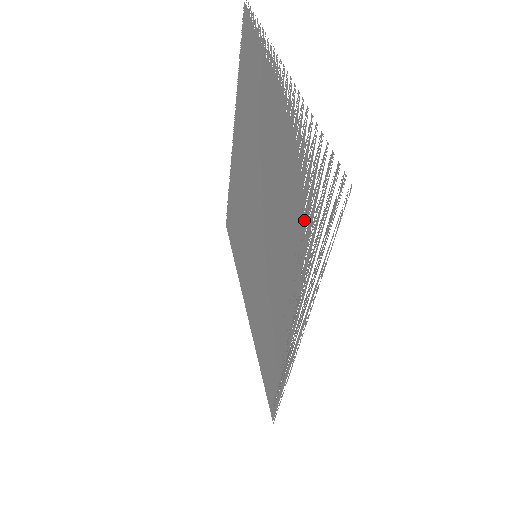
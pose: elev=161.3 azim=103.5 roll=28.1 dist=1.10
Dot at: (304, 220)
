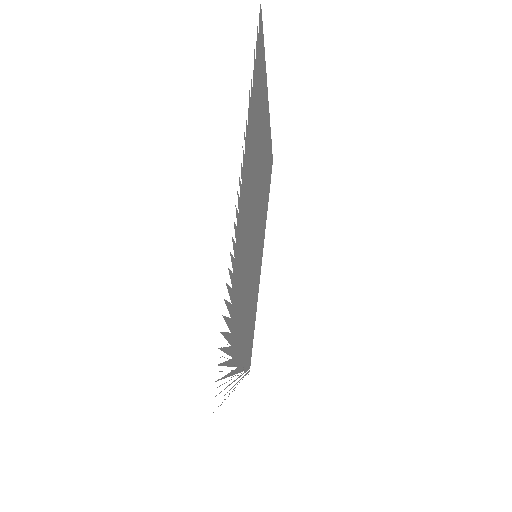
Dot at: (230, 344)
